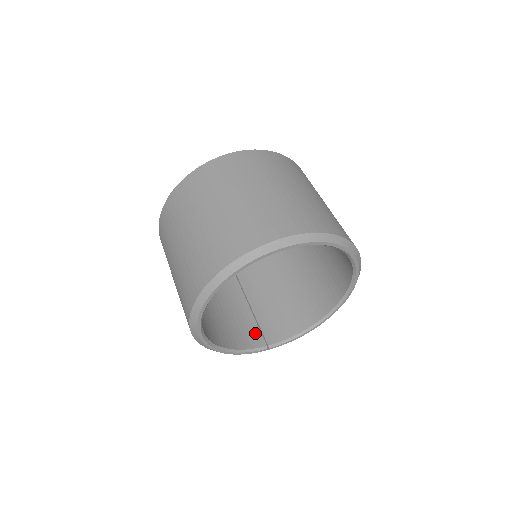
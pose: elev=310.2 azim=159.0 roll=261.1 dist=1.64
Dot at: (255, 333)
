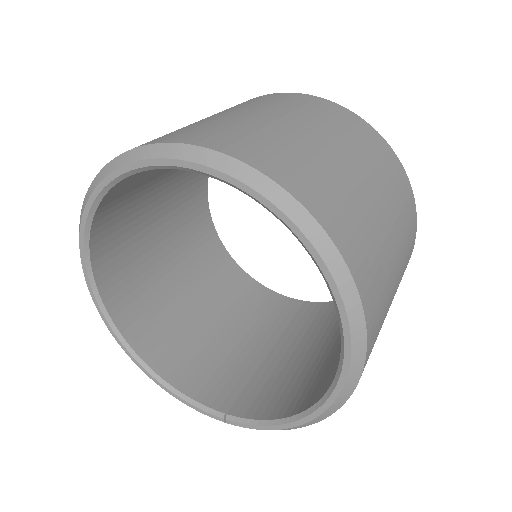
Dot at: (230, 389)
